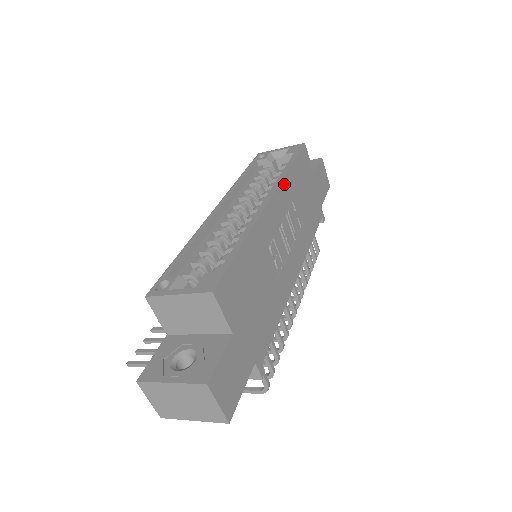
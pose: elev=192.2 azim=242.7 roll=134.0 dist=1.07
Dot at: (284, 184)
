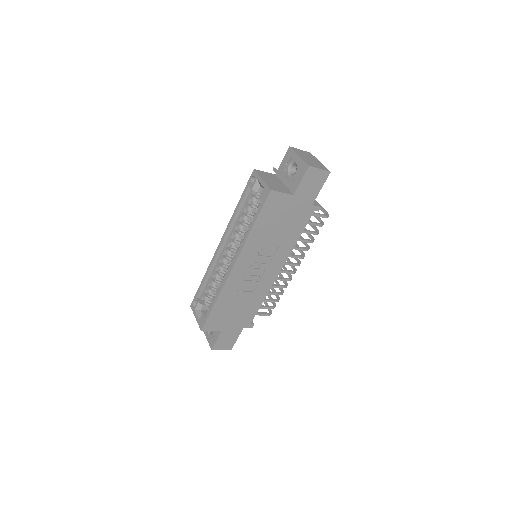
Dot at: (247, 245)
